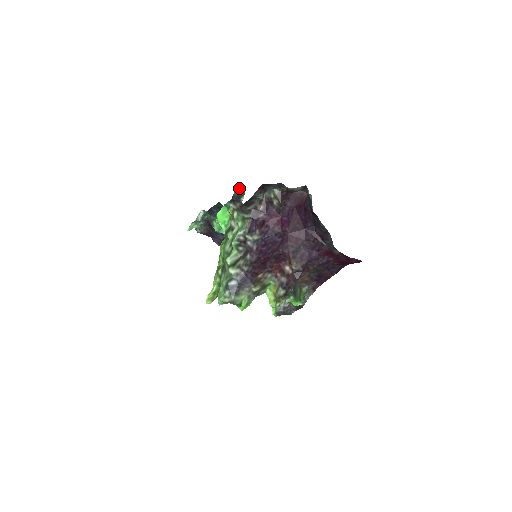
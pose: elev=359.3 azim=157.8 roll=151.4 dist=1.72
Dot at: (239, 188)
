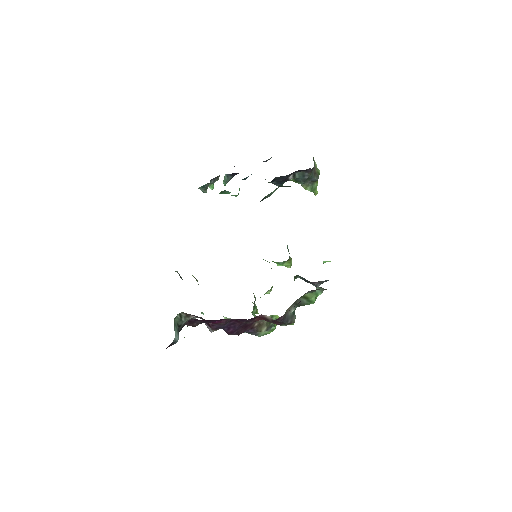
Dot at: occluded
